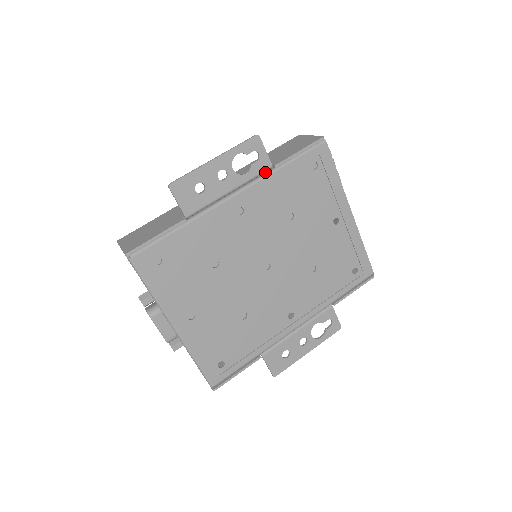
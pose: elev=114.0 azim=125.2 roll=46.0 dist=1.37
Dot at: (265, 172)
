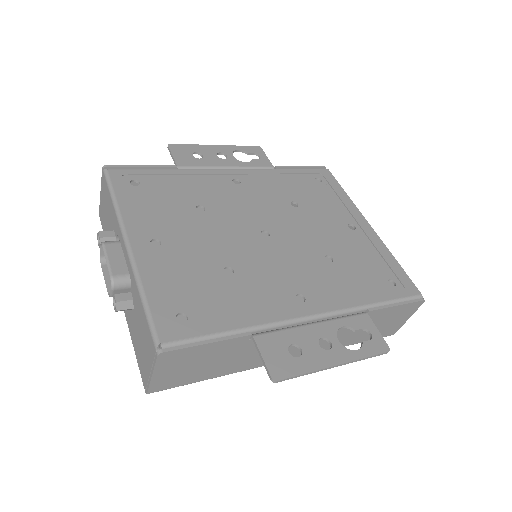
Dot at: occluded
